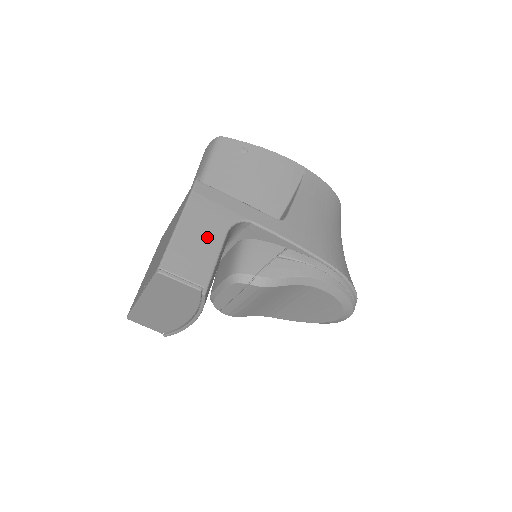
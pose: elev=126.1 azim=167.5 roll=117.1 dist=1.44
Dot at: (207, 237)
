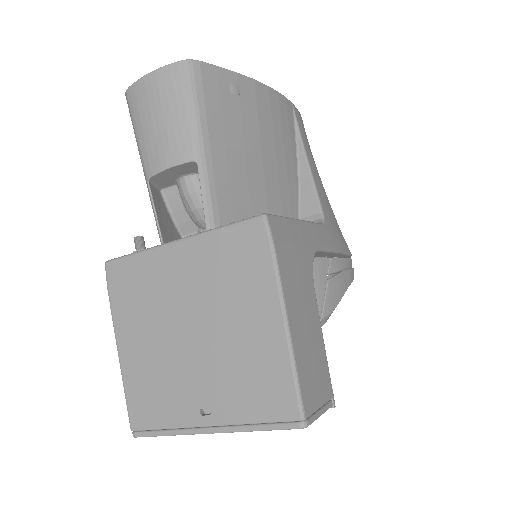
Dot at: (309, 316)
